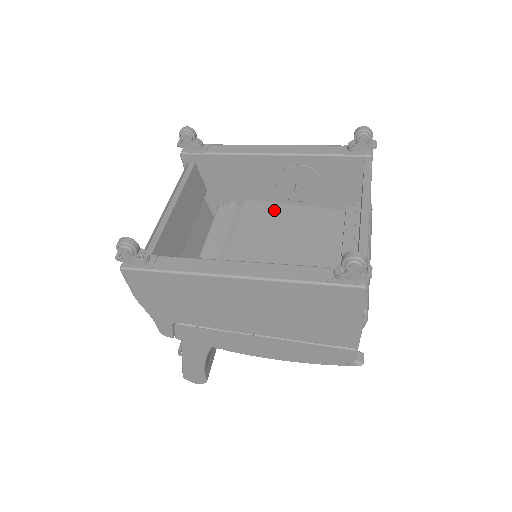
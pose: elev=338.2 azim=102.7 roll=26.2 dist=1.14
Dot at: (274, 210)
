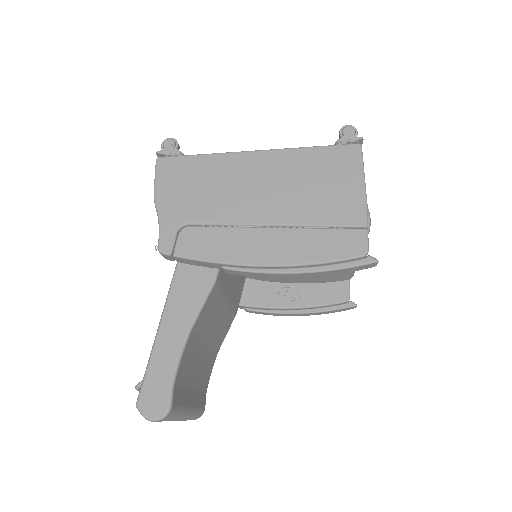
Dot at: occluded
